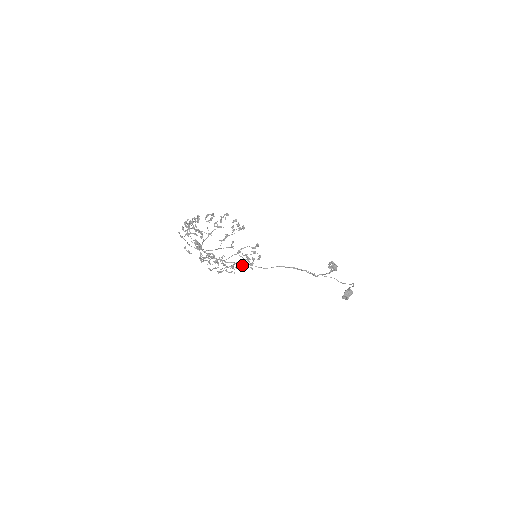
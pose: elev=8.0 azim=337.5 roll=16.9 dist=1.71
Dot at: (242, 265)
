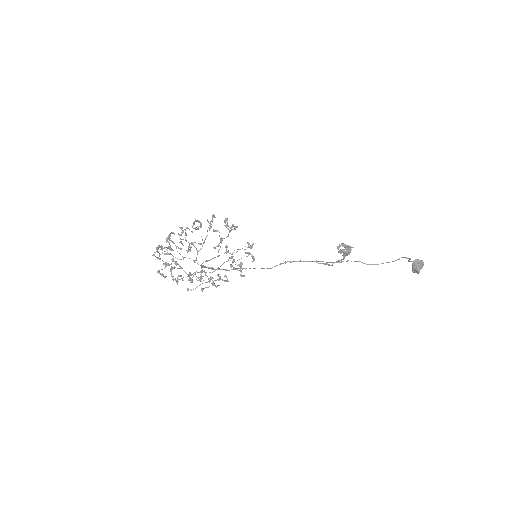
Dot at: (225, 276)
